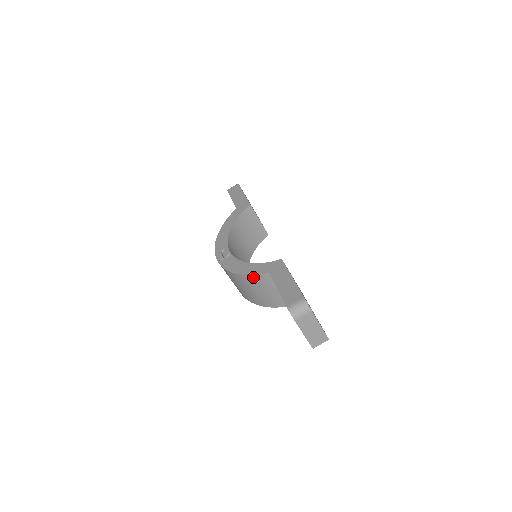
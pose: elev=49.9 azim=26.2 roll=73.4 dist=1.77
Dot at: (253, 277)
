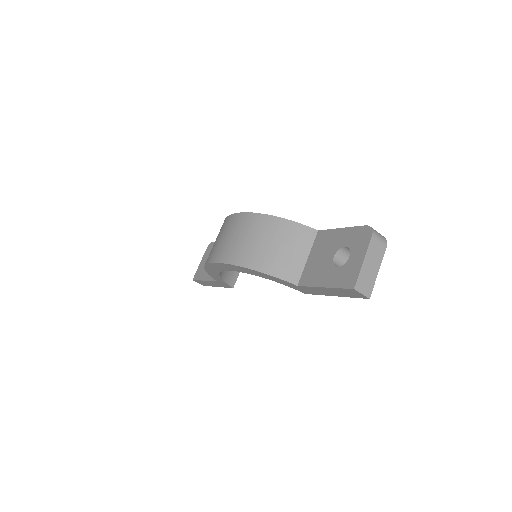
Dot at: (295, 225)
